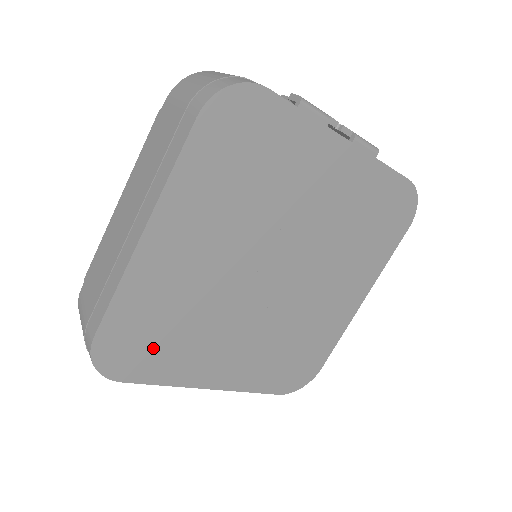
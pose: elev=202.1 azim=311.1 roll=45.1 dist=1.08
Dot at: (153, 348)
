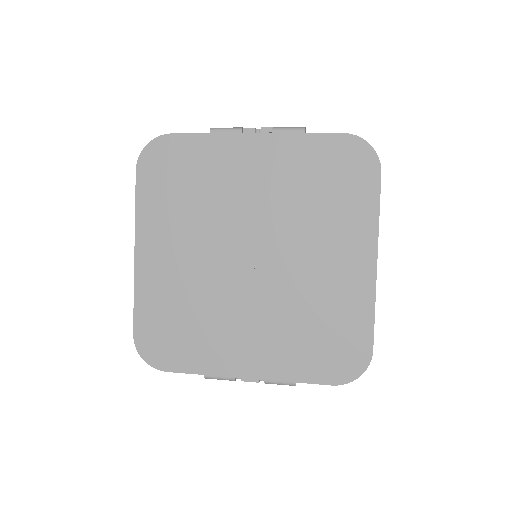
Dot at: (178, 339)
